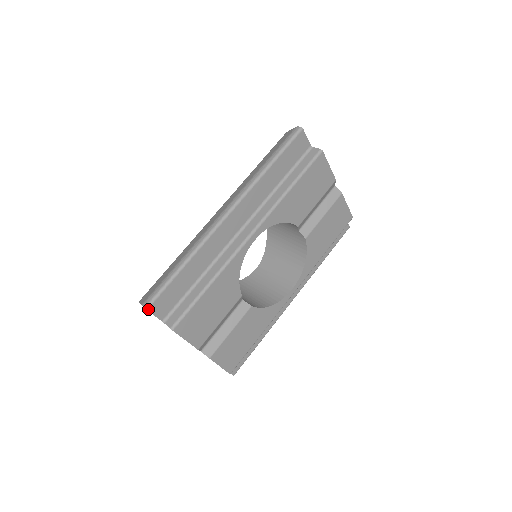
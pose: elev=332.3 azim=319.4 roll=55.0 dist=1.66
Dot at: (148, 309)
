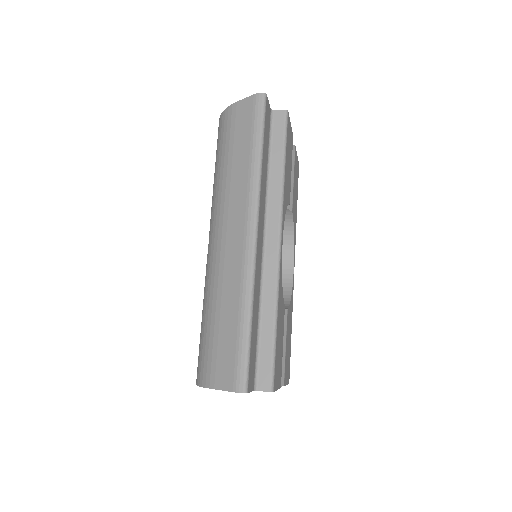
Dot at: (247, 391)
